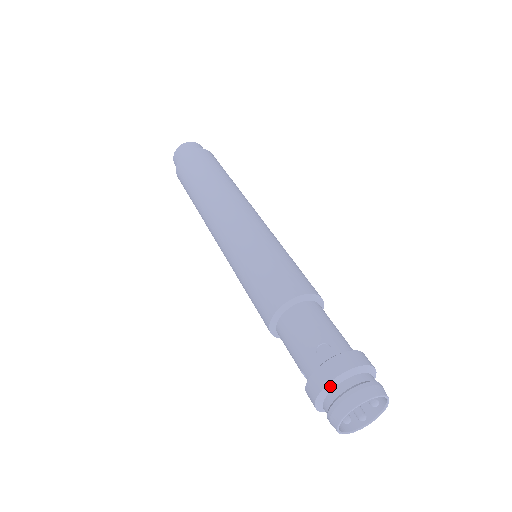
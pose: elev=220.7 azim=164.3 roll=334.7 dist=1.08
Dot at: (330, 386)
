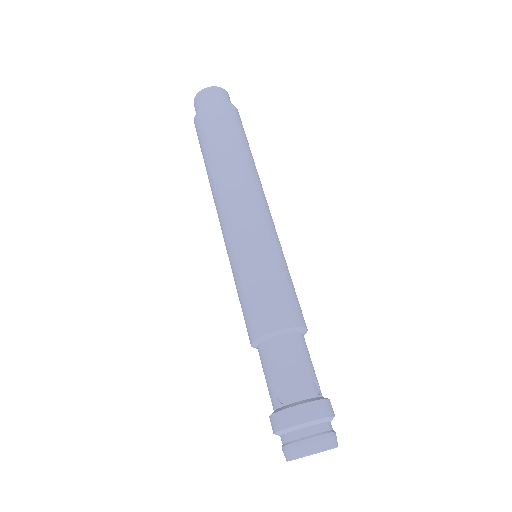
Dot at: (280, 433)
